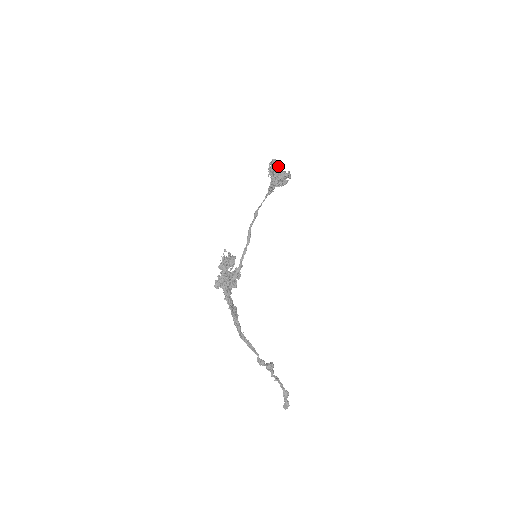
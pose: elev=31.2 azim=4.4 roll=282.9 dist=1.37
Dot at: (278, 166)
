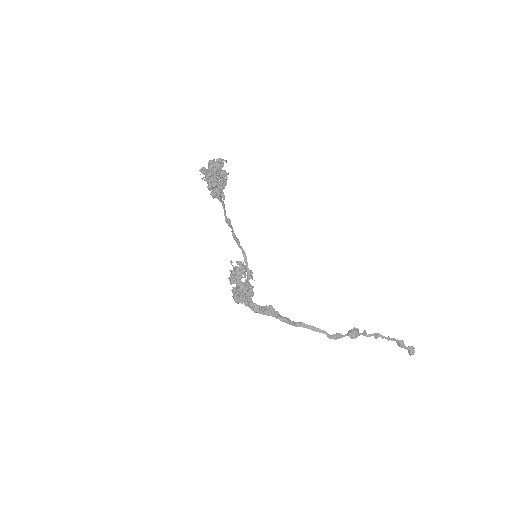
Dot at: (211, 170)
